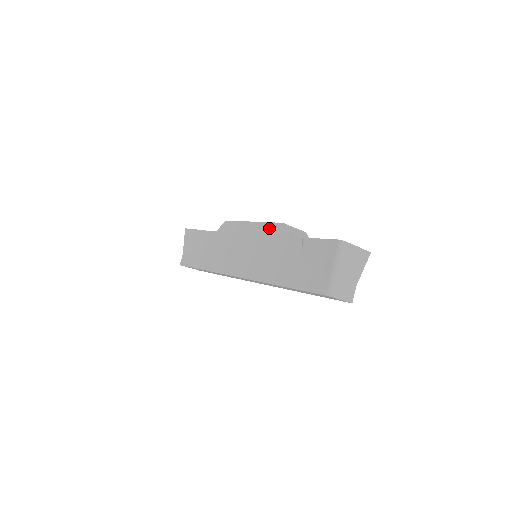
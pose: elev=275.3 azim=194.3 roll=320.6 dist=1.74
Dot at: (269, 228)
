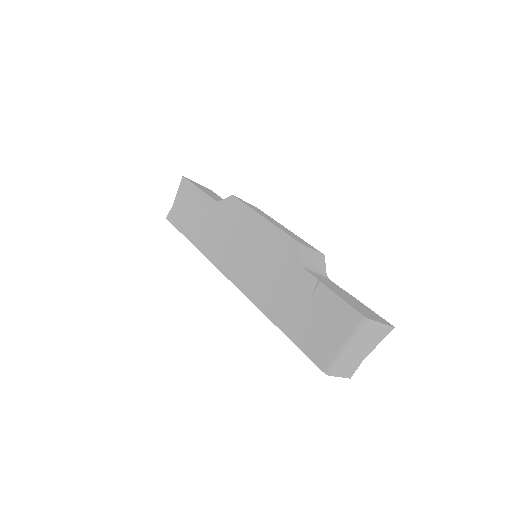
Dot at: (281, 239)
